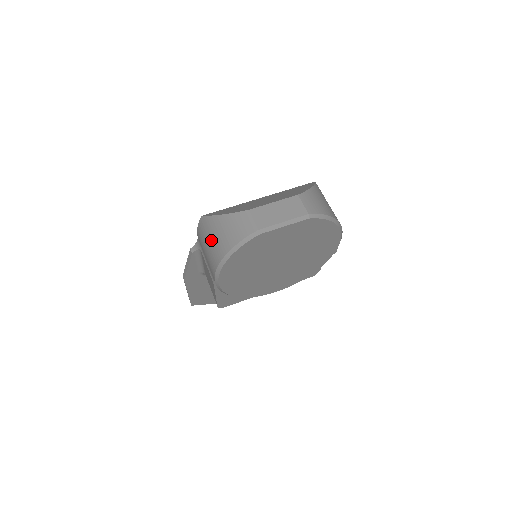
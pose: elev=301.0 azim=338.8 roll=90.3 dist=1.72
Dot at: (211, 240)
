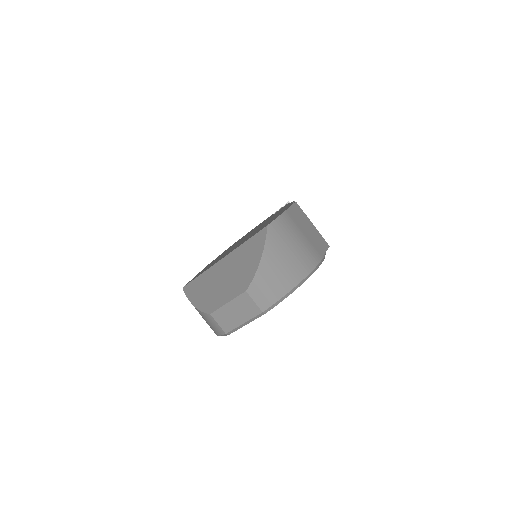
Dot at: occluded
